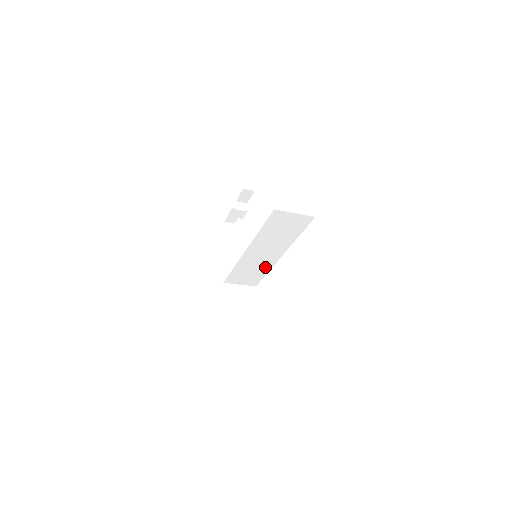
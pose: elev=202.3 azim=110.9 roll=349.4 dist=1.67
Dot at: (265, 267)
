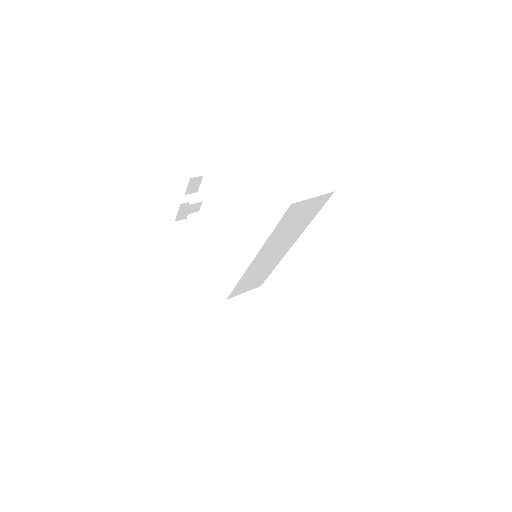
Dot at: (272, 264)
